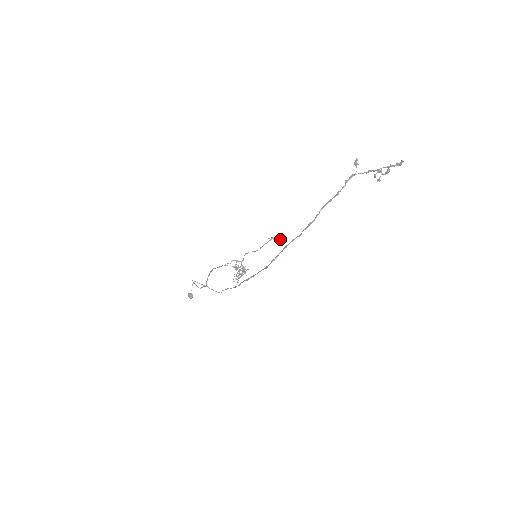
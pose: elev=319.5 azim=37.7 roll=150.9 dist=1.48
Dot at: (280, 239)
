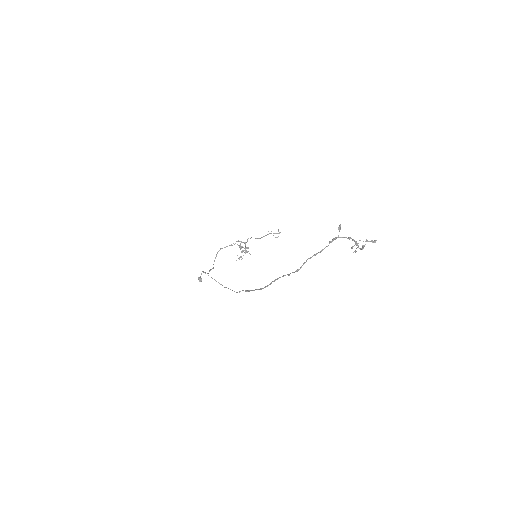
Dot at: occluded
